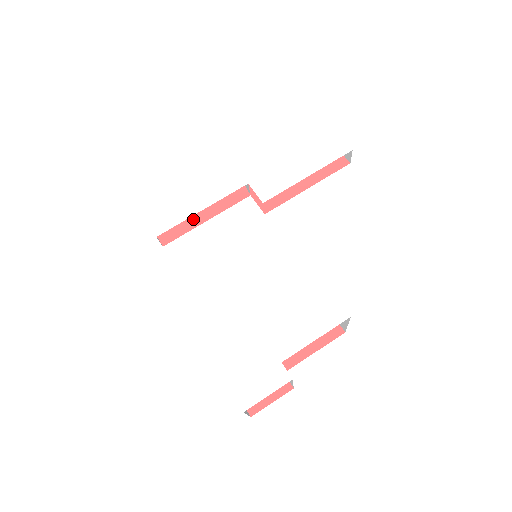
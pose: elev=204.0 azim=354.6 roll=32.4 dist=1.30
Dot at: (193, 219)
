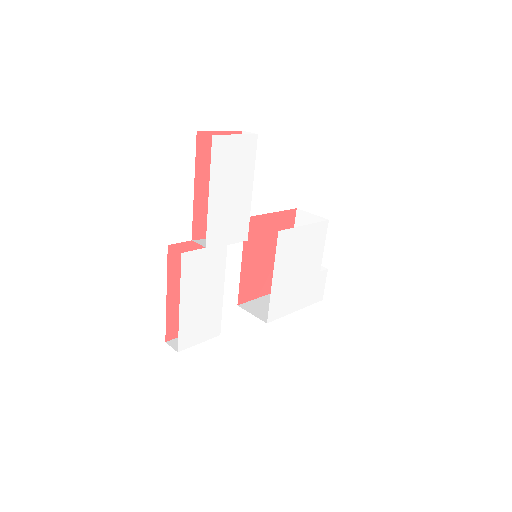
Dot at: occluded
